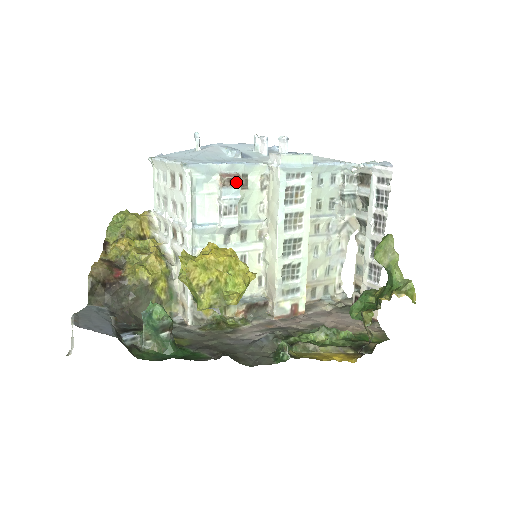
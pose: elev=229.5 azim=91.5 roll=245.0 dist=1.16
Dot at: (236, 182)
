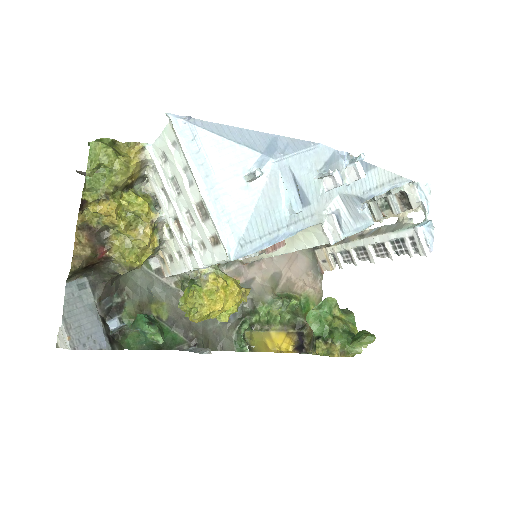
Dot at: (277, 247)
